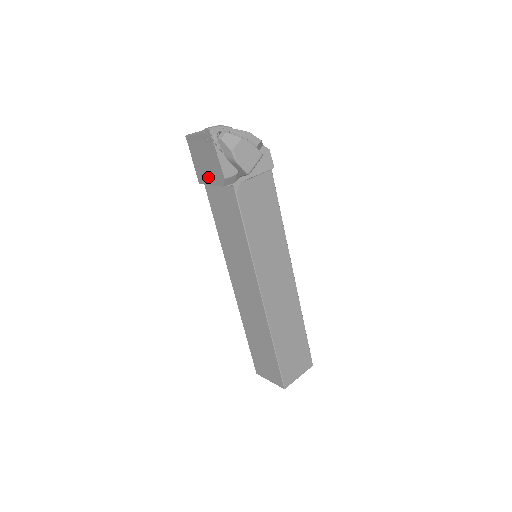
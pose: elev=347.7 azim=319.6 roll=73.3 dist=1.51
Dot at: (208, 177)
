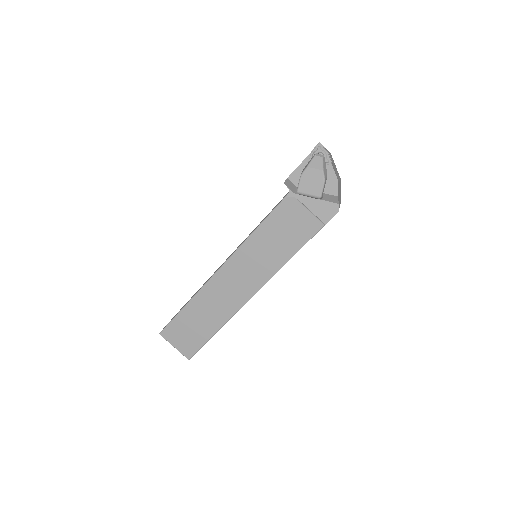
Dot at: occluded
